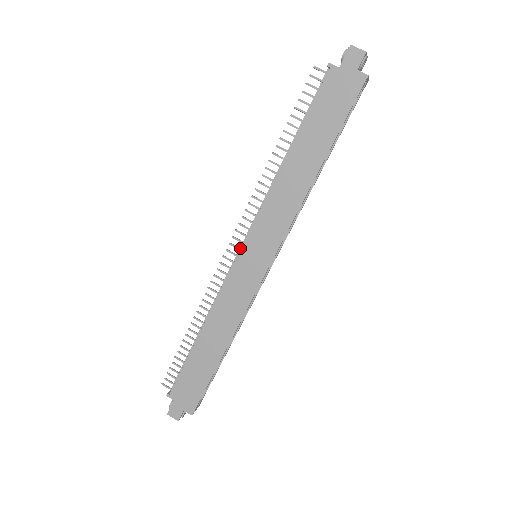
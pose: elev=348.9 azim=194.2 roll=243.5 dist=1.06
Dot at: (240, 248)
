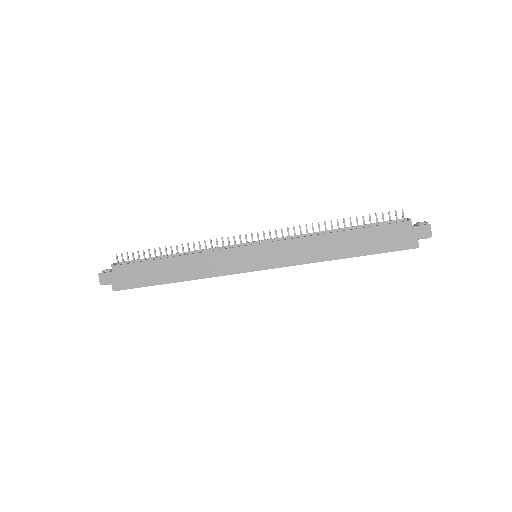
Dot at: (254, 243)
